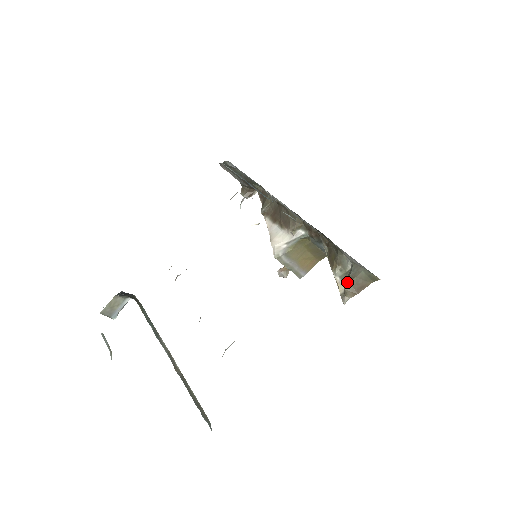
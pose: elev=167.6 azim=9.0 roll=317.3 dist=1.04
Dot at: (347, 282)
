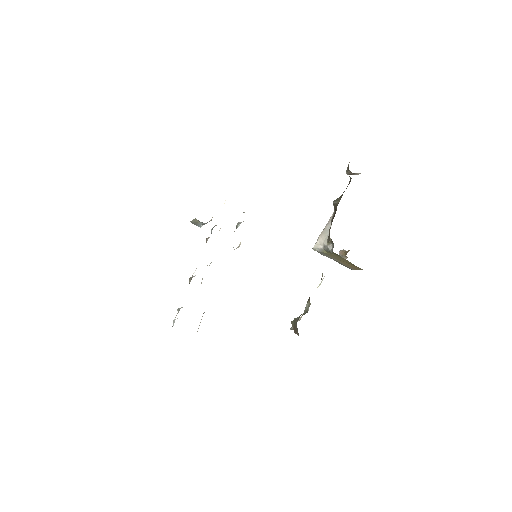
Dot at: (294, 320)
